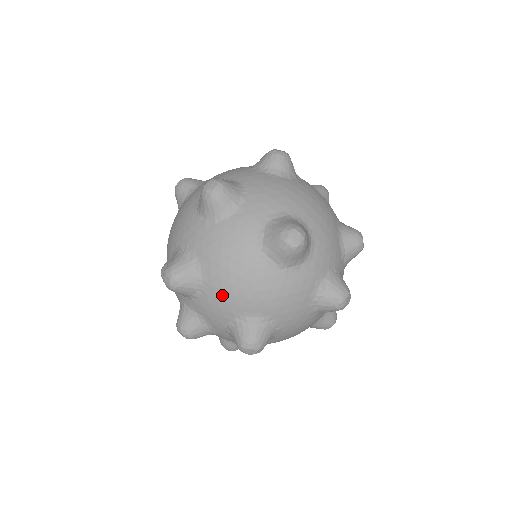
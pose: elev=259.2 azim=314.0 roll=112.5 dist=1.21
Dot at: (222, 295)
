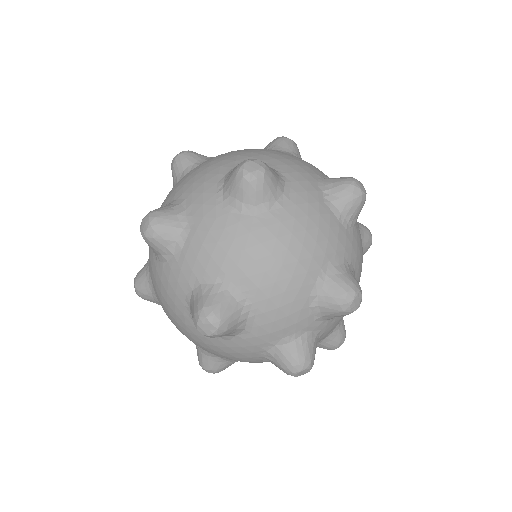
Dot at: occluded
